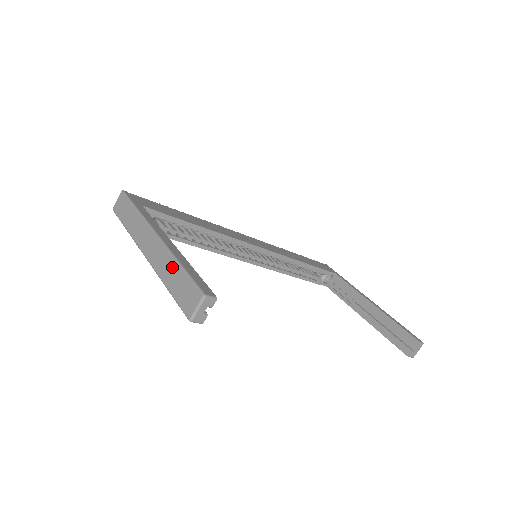
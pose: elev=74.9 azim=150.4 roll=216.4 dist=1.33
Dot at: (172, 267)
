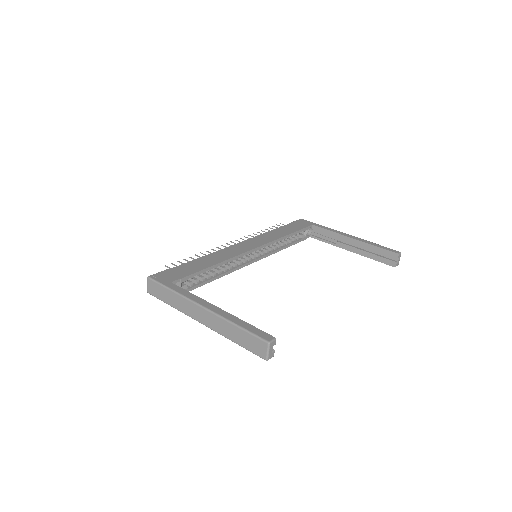
Dot at: (231, 328)
